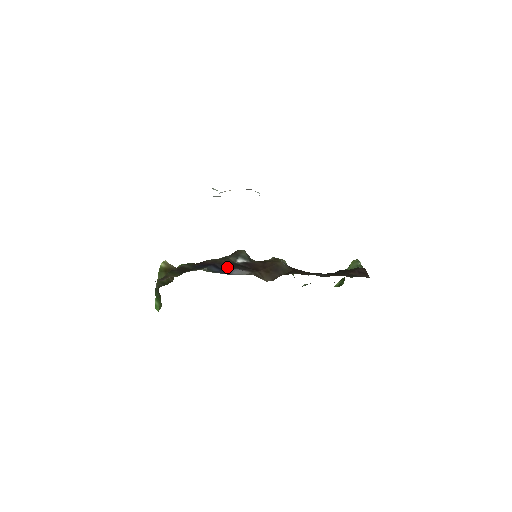
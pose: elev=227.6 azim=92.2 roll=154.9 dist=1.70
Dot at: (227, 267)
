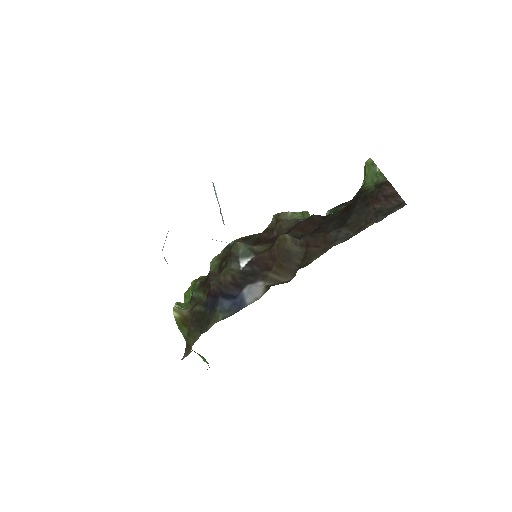
Dot at: (236, 289)
